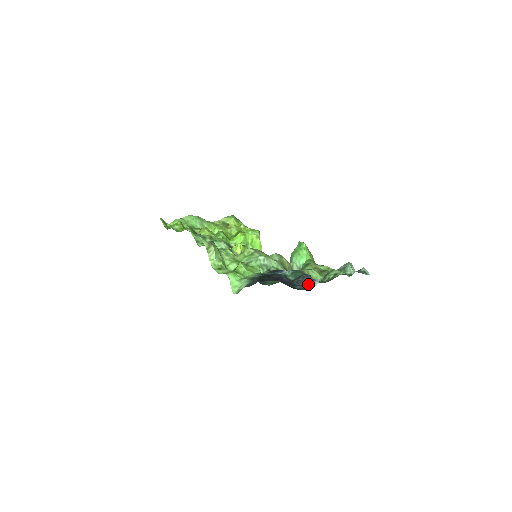
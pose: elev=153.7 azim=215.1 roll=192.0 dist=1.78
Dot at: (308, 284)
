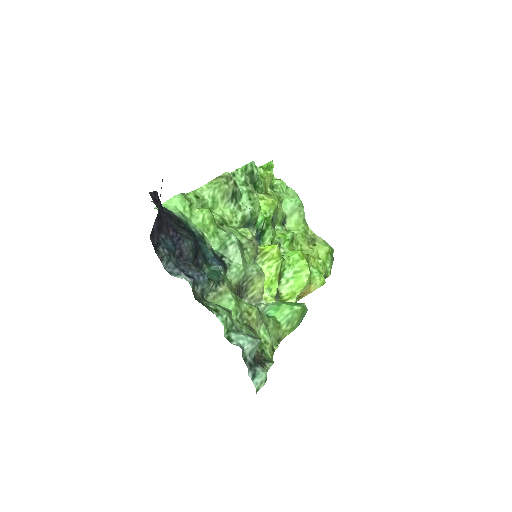
Dot at: (176, 266)
